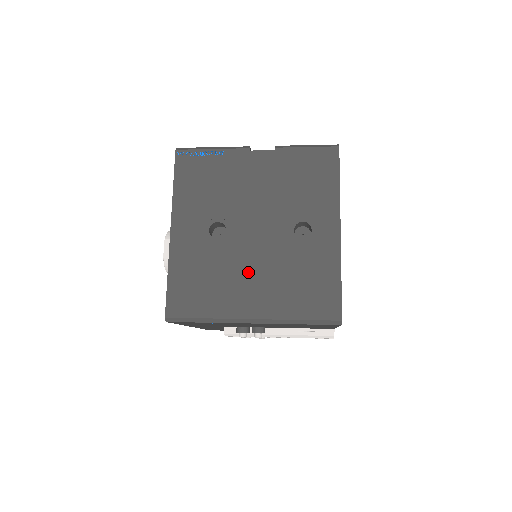
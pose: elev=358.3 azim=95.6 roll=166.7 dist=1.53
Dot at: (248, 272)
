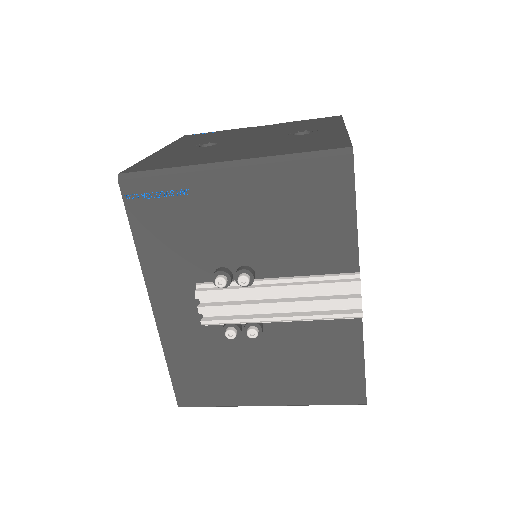
Dot at: (235, 149)
